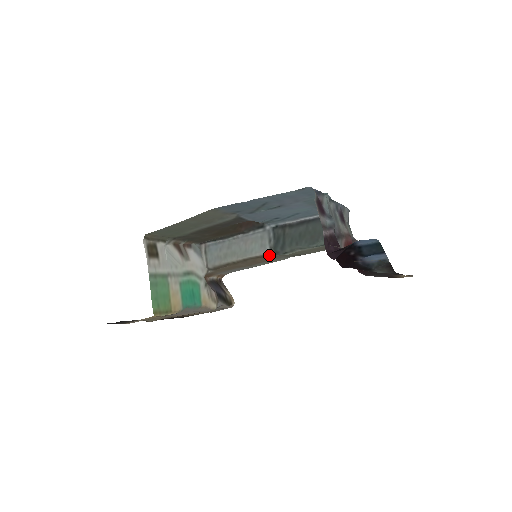
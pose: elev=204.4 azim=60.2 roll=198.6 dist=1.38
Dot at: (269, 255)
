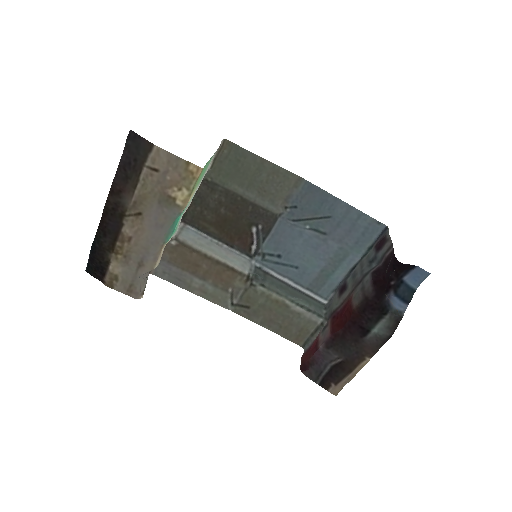
Dot at: (244, 277)
